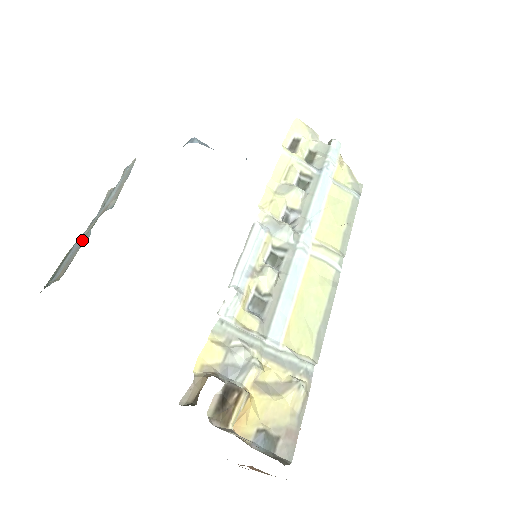
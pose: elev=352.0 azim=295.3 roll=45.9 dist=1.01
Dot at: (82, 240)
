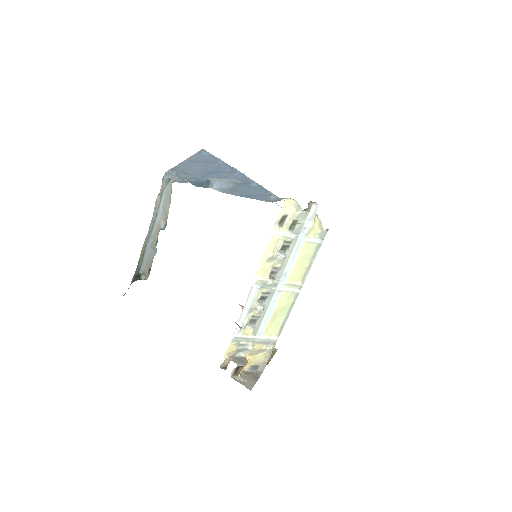
Dot at: (151, 248)
